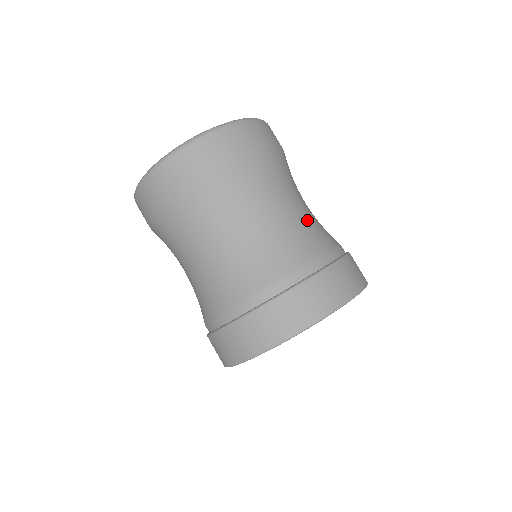
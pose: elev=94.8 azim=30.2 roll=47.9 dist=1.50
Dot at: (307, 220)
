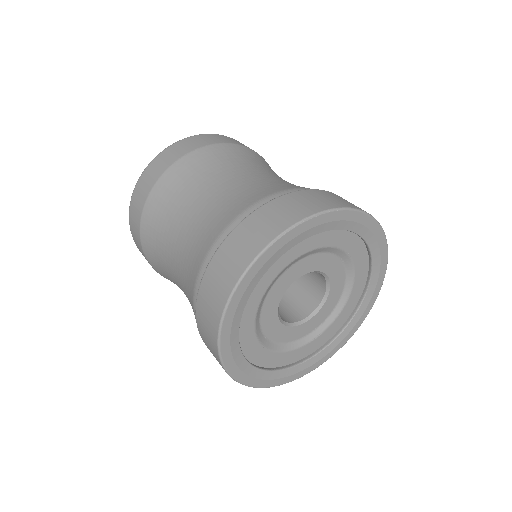
Dot at: occluded
